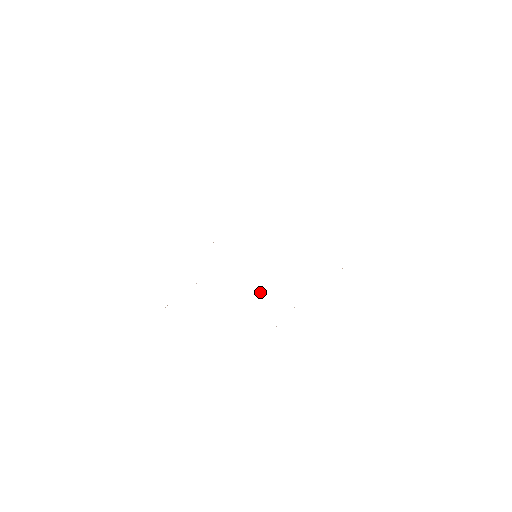
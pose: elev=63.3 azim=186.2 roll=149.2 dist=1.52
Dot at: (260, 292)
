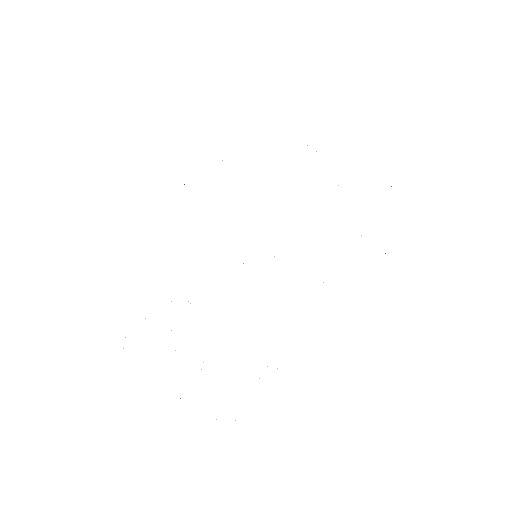
Dot at: occluded
